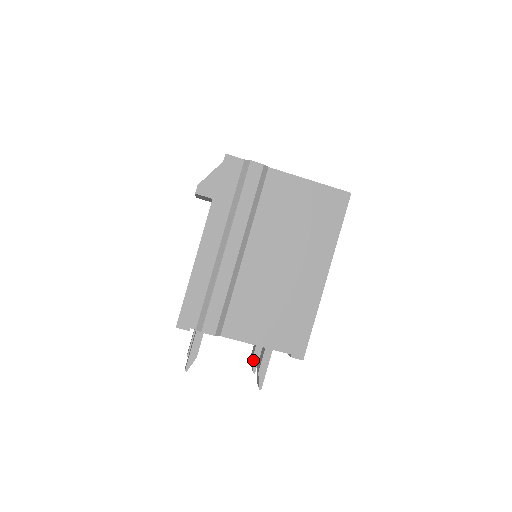
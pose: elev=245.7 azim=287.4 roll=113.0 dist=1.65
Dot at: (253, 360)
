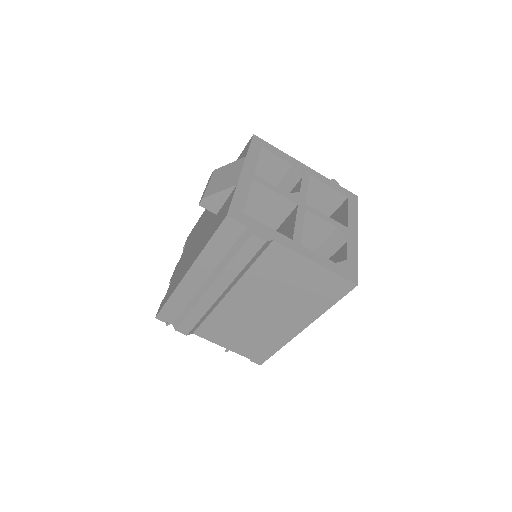
Dot at: occluded
